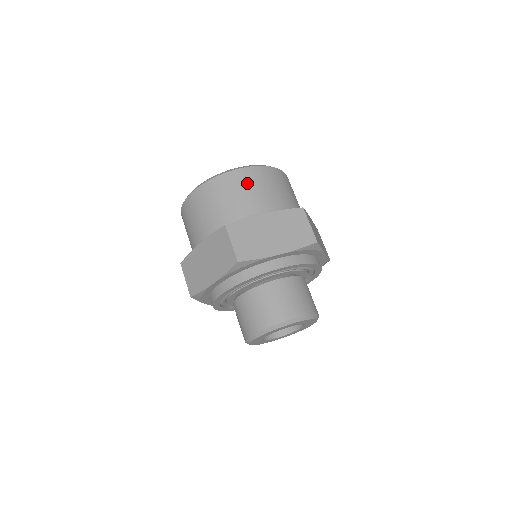
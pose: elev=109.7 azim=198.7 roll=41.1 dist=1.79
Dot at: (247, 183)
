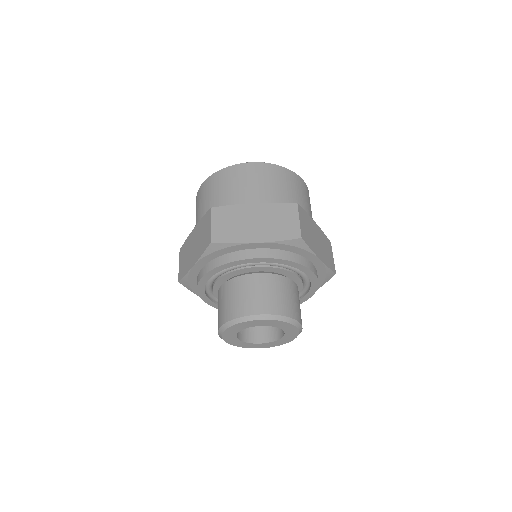
Dot at: (304, 192)
